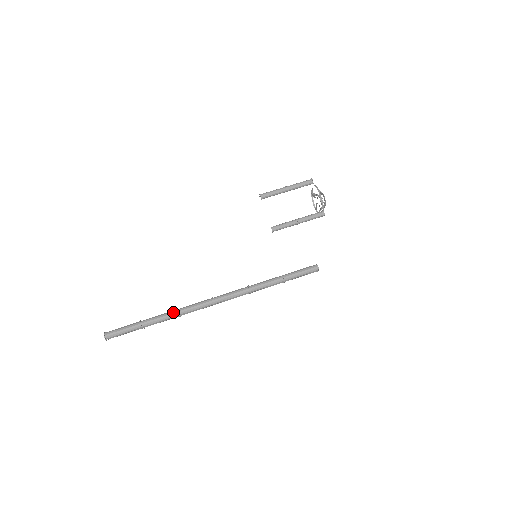
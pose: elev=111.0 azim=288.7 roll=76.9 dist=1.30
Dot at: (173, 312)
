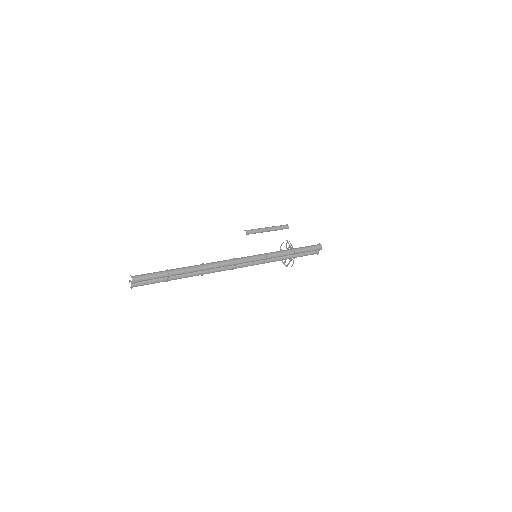
Dot at: (199, 265)
